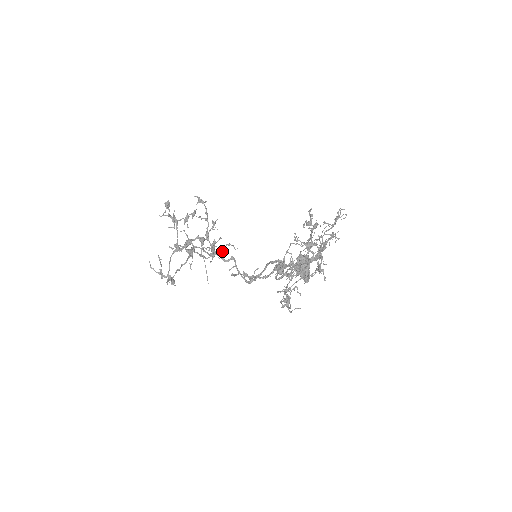
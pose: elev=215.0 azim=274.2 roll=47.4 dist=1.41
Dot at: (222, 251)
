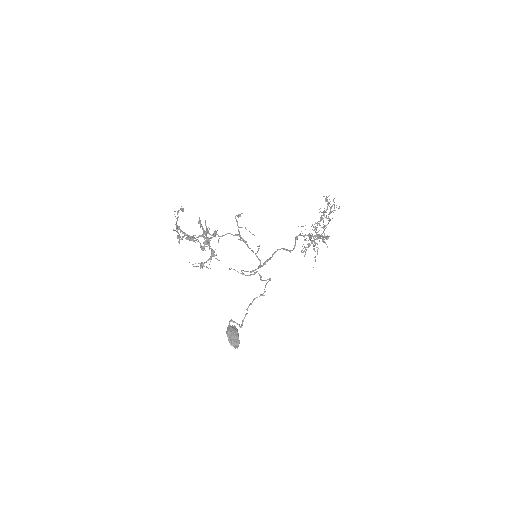
Dot at: occluded
